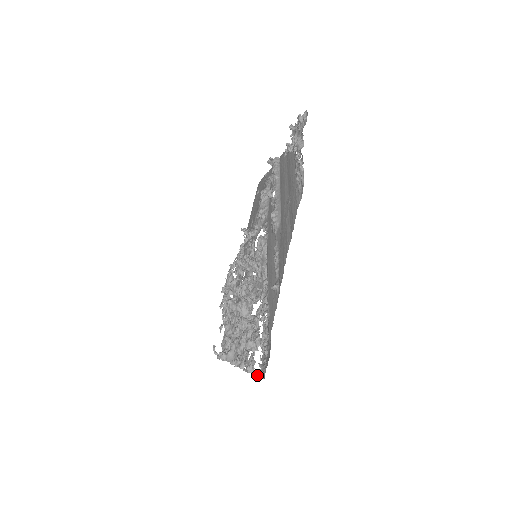
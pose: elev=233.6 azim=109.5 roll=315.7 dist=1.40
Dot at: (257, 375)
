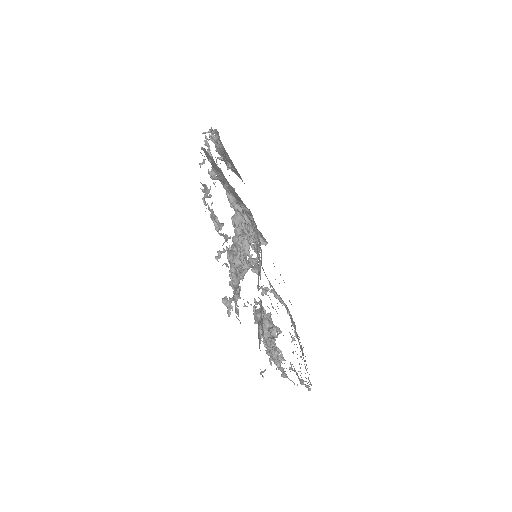
Dot at: occluded
